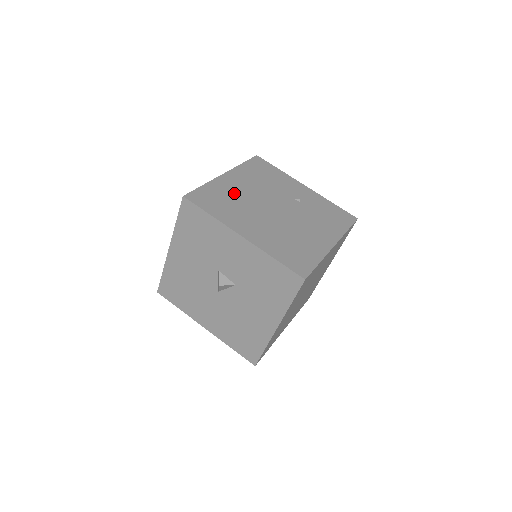
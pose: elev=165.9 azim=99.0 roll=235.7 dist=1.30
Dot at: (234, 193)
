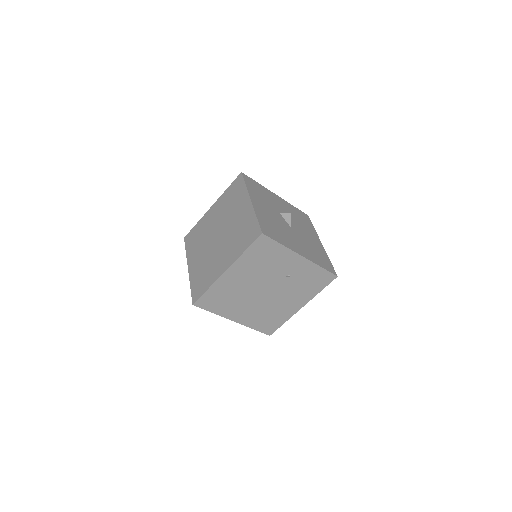
Dot at: (232, 289)
